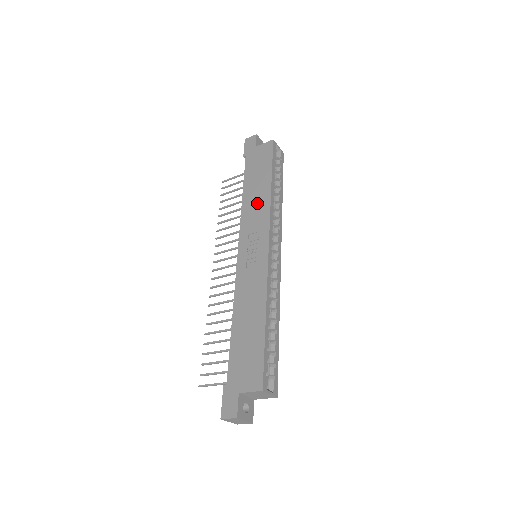
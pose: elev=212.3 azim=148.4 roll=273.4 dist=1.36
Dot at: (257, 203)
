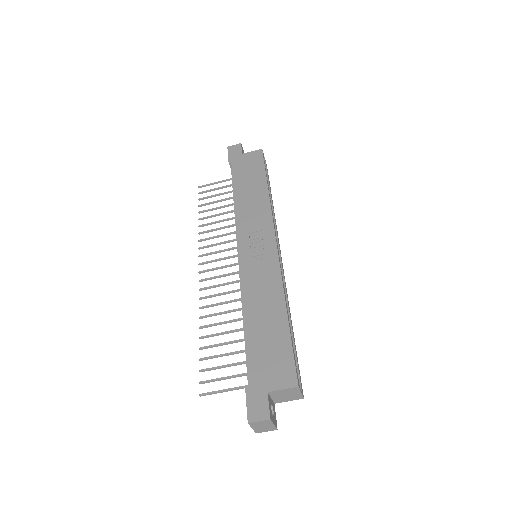
Dot at: (254, 204)
